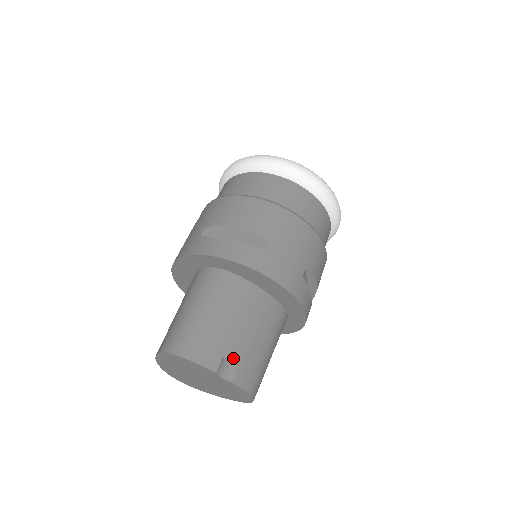
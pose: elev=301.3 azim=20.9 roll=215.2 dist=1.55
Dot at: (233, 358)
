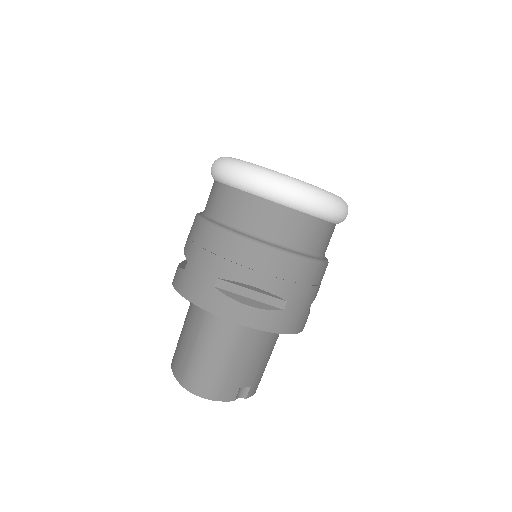
Dot at: (247, 384)
